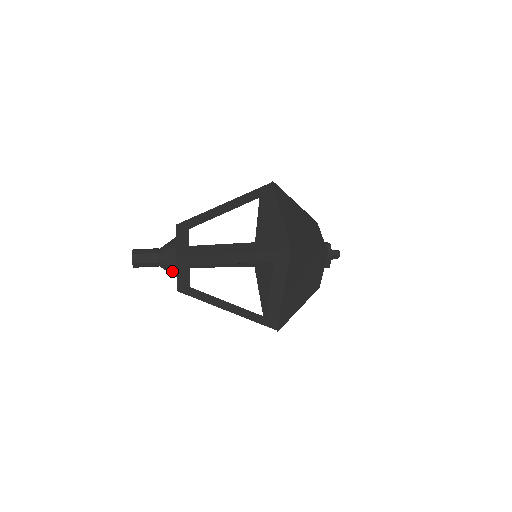
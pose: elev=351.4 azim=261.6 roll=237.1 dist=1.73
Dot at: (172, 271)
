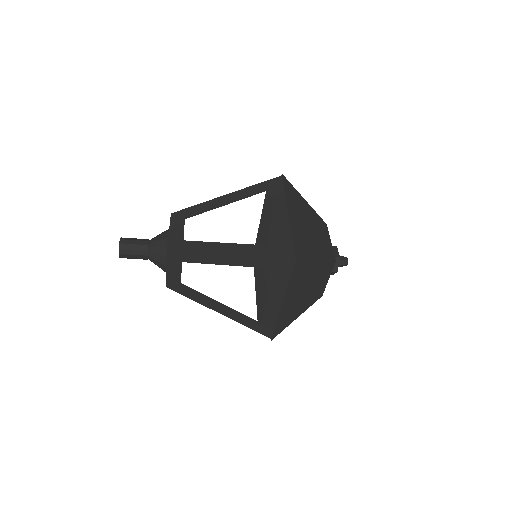
Dot at: (163, 238)
